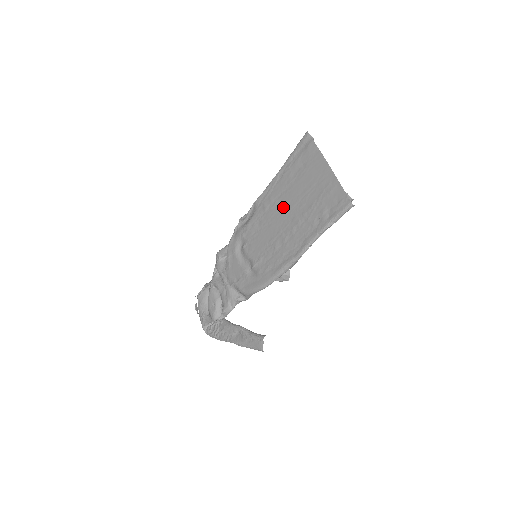
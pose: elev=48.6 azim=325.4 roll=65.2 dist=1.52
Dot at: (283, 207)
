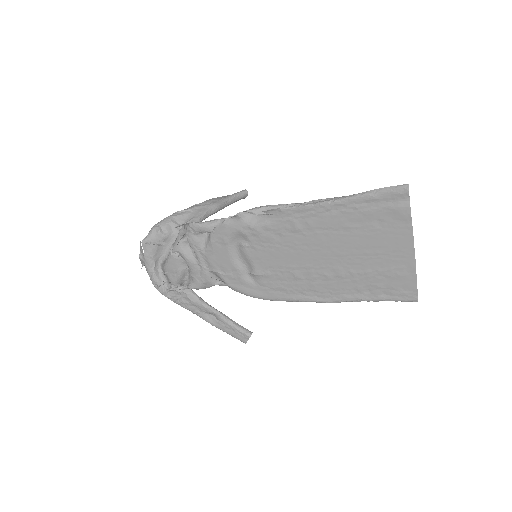
Dot at: (325, 246)
